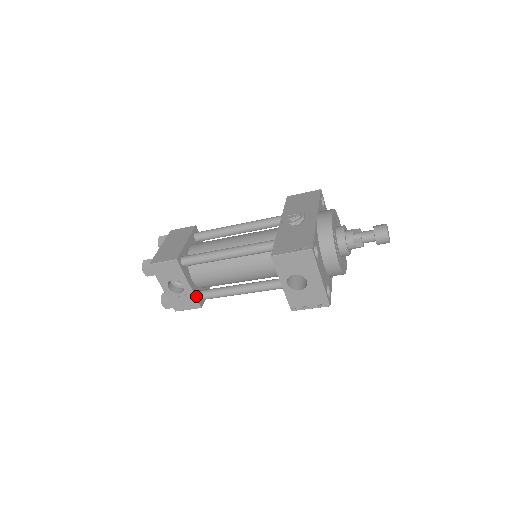
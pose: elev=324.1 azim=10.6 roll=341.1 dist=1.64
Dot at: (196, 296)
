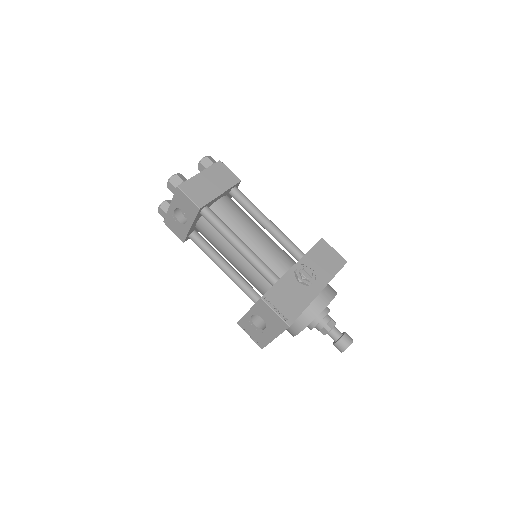
Dot at: (188, 234)
